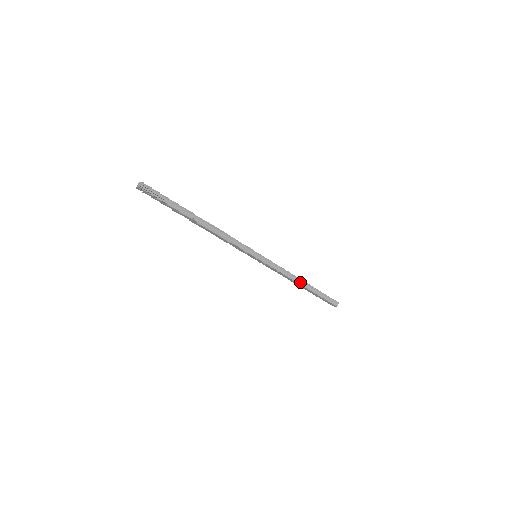
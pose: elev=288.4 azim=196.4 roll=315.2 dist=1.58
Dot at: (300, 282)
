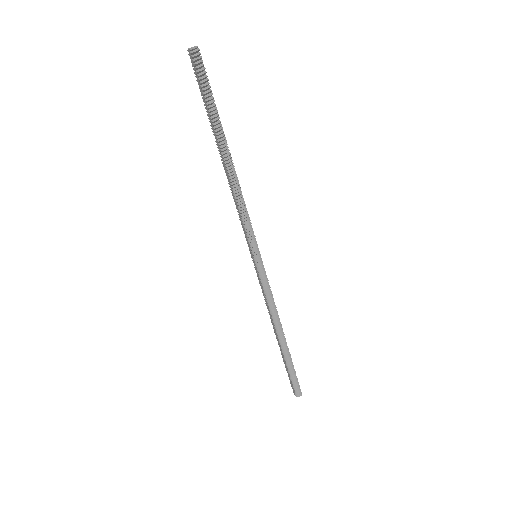
Dot at: (279, 331)
